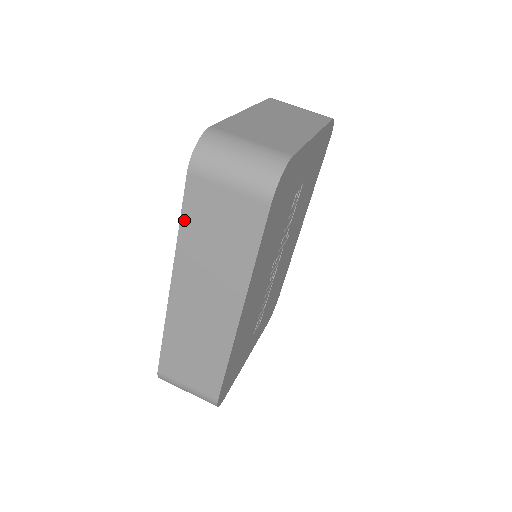
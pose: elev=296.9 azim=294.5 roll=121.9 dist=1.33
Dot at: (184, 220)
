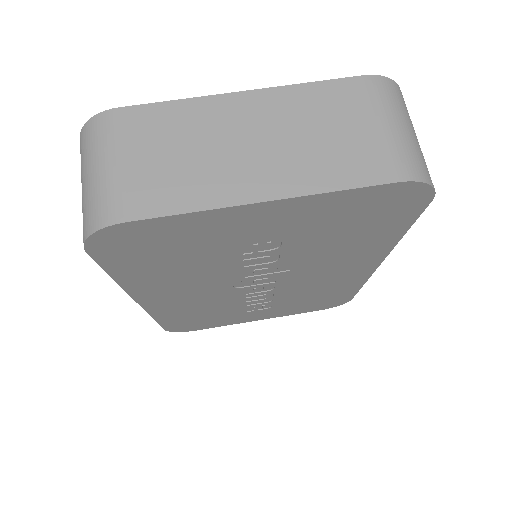
Dot at: occluded
